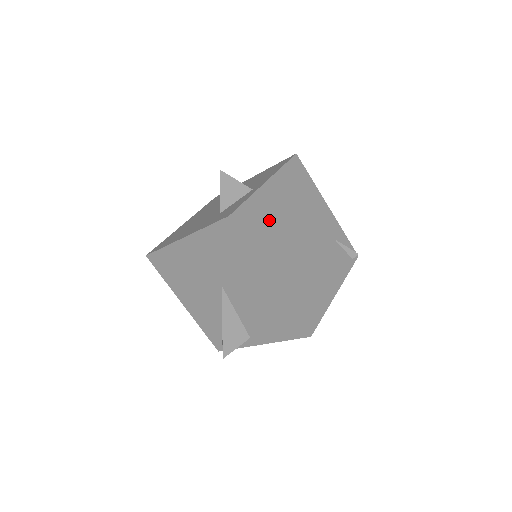
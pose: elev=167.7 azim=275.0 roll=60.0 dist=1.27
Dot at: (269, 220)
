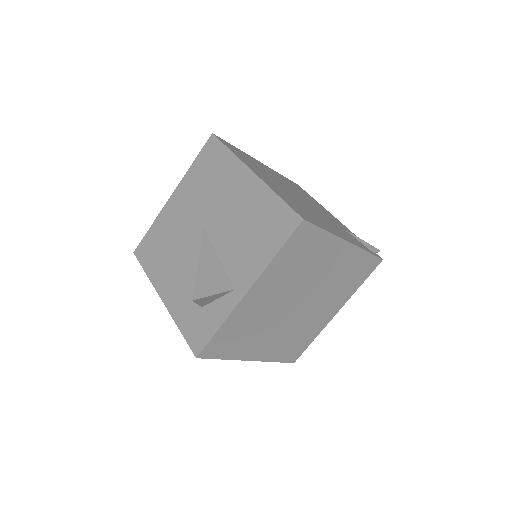
Dot at: (258, 166)
